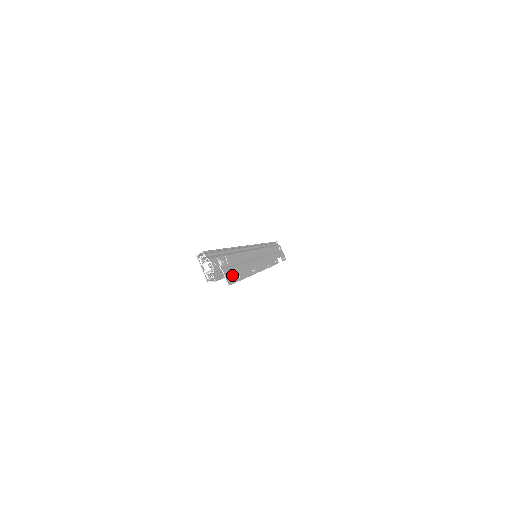
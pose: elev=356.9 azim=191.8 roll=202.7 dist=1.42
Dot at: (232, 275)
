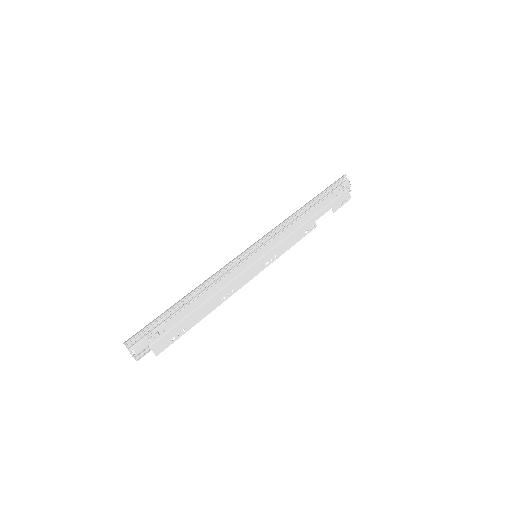
Dot at: (169, 339)
